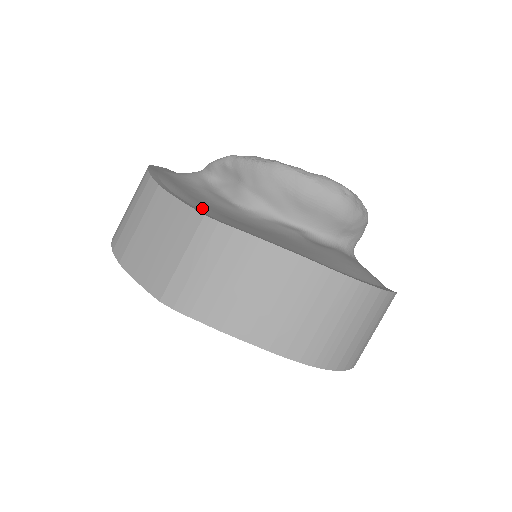
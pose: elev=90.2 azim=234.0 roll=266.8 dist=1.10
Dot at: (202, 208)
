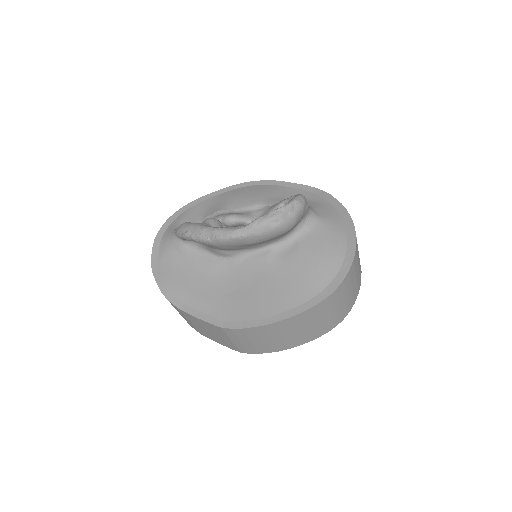
Dot at: (213, 309)
